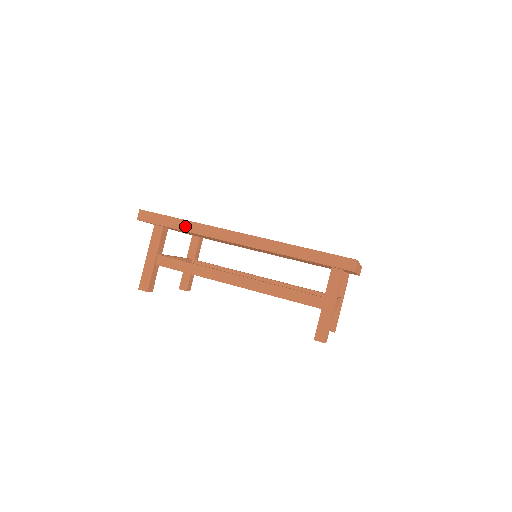
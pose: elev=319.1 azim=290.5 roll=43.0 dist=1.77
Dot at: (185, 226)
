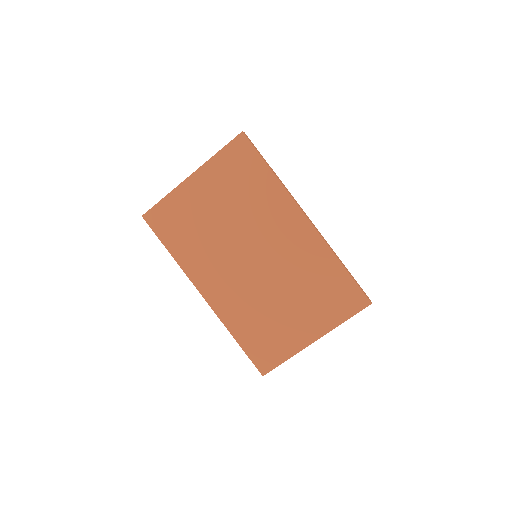
Dot at: occluded
